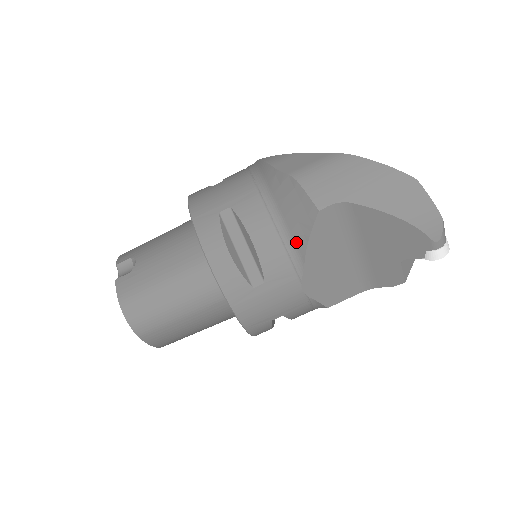
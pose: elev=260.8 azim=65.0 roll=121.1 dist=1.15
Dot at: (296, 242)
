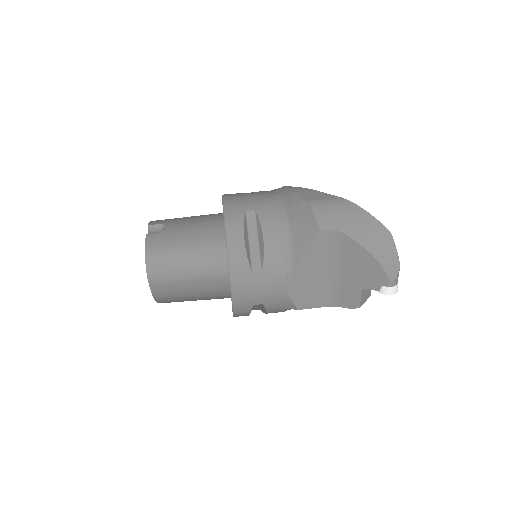
Dot at: (295, 249)
